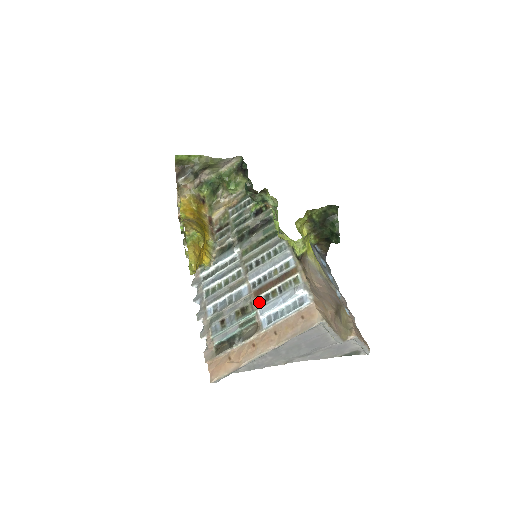
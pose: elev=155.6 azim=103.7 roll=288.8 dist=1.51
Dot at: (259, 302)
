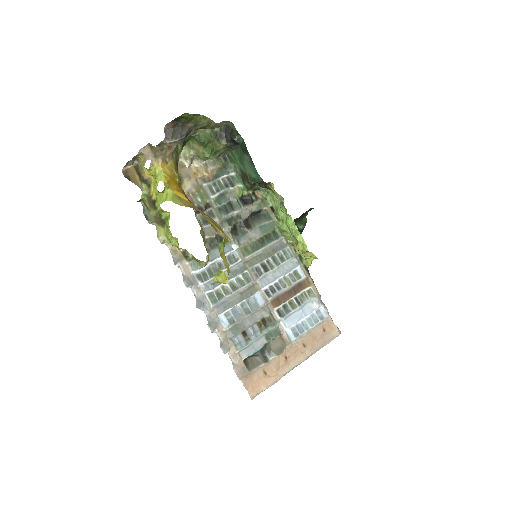
Dot at: (279, 313)
